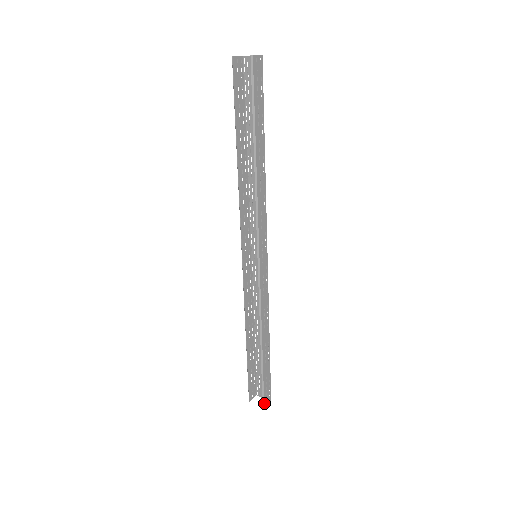
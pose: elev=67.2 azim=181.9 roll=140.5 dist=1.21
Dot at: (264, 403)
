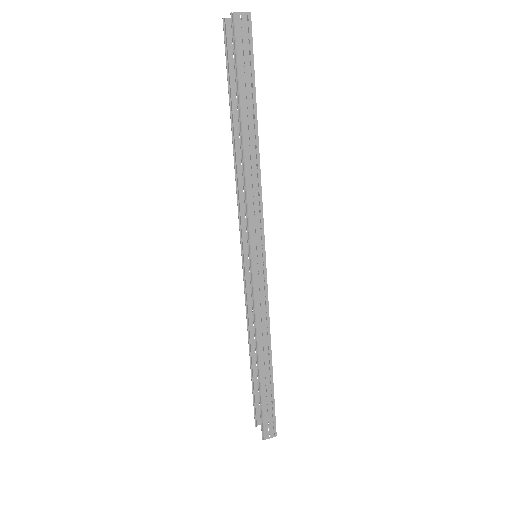
Dot at: (264, 433)
